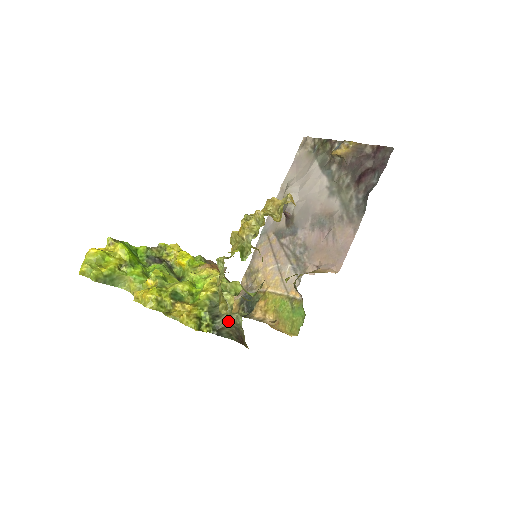
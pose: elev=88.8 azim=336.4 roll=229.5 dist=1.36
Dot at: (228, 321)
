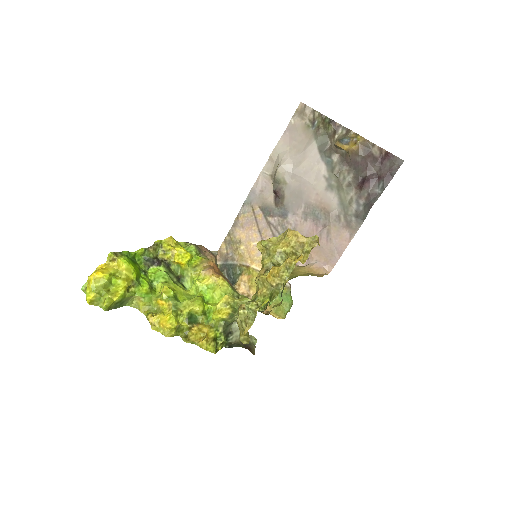
Dot at: occluded
